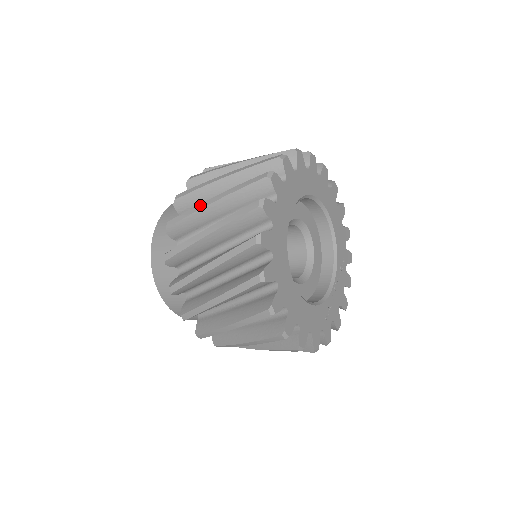
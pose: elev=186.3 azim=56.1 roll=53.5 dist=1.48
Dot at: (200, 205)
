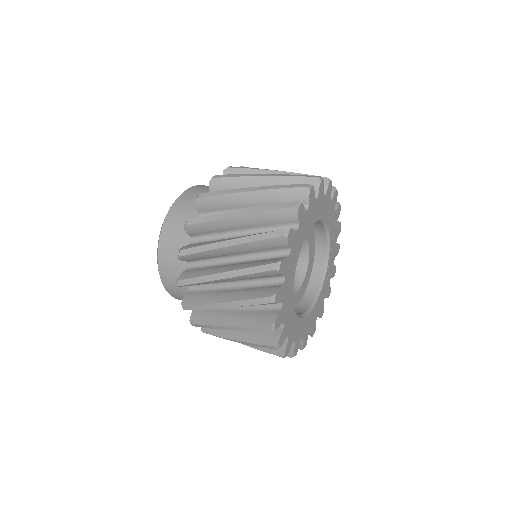
Dot at: (211, 306)
